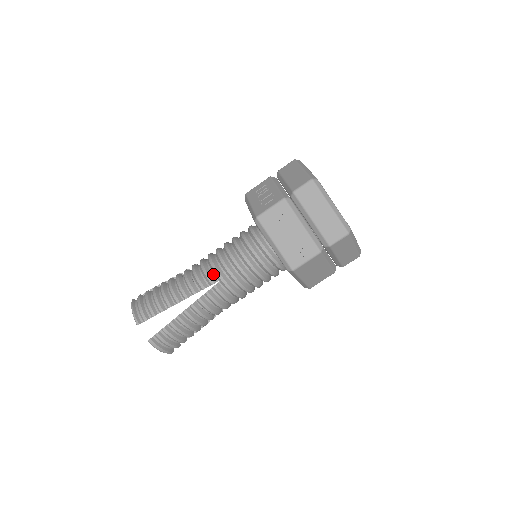
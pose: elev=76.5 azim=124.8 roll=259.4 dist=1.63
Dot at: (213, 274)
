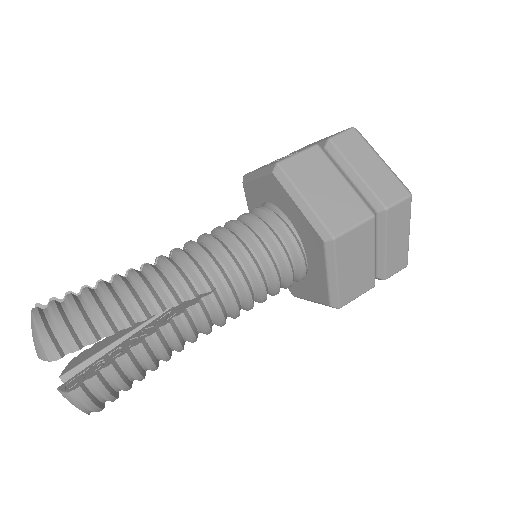
Dot at: occluded
